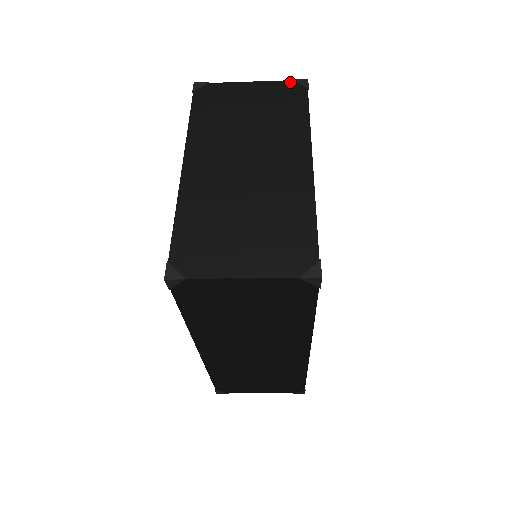
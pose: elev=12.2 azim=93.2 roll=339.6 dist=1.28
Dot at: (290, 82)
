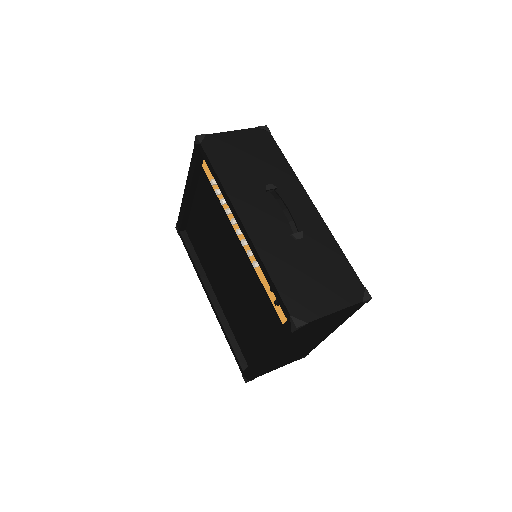
Dot at: occluded
